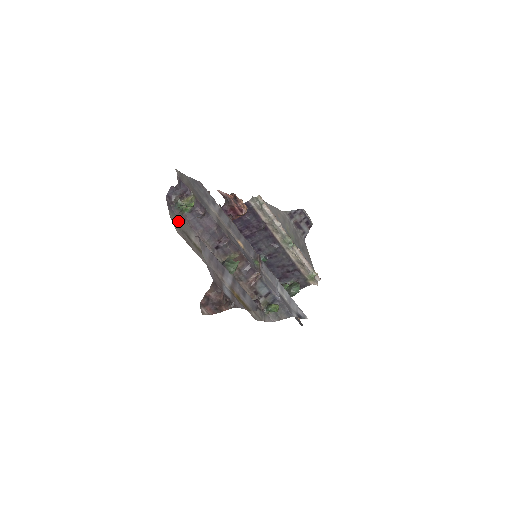
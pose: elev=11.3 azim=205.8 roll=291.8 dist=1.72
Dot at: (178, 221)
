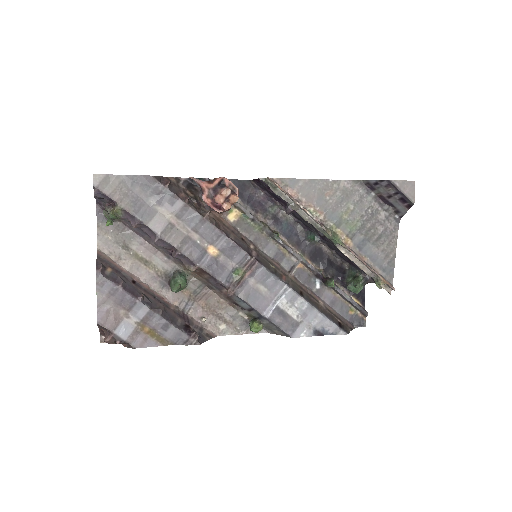
Dot at: (112, 230)
